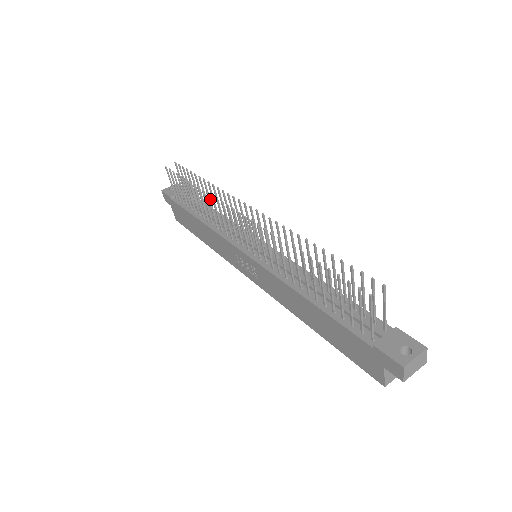
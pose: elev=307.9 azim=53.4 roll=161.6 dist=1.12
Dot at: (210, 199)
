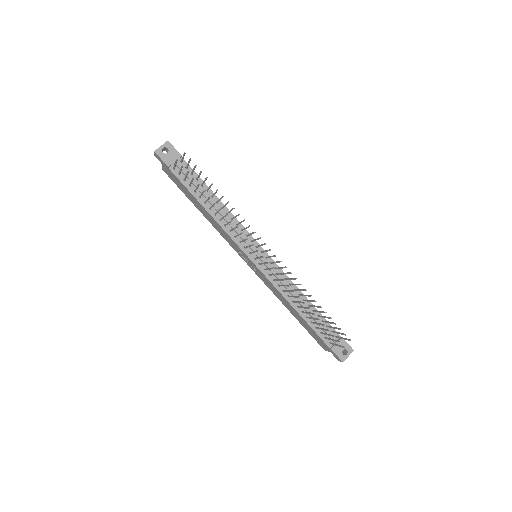
Dot at: occluded
